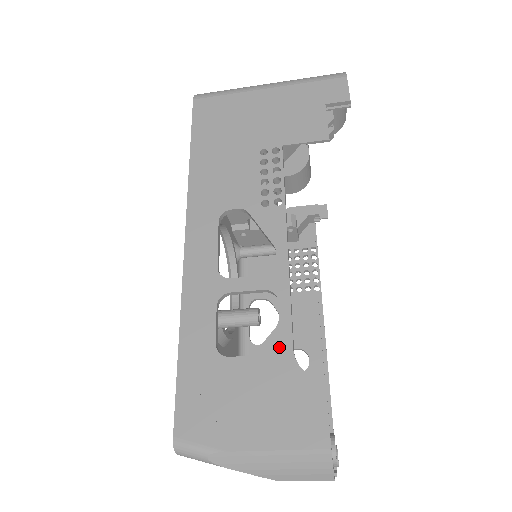
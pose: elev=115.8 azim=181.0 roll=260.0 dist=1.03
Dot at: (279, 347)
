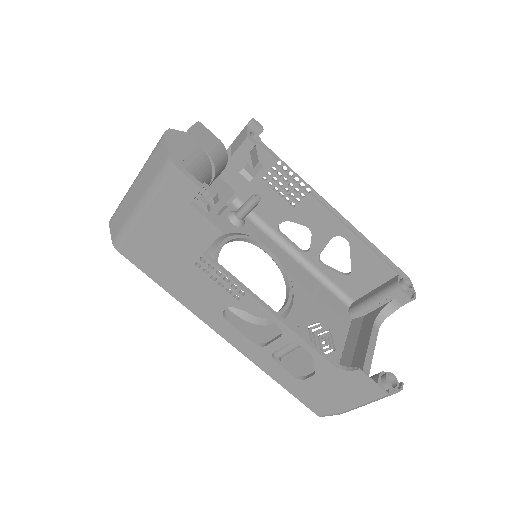
Dot at: (324, 366)
